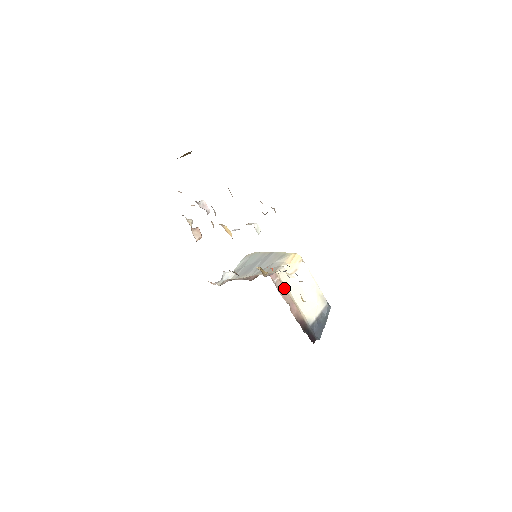
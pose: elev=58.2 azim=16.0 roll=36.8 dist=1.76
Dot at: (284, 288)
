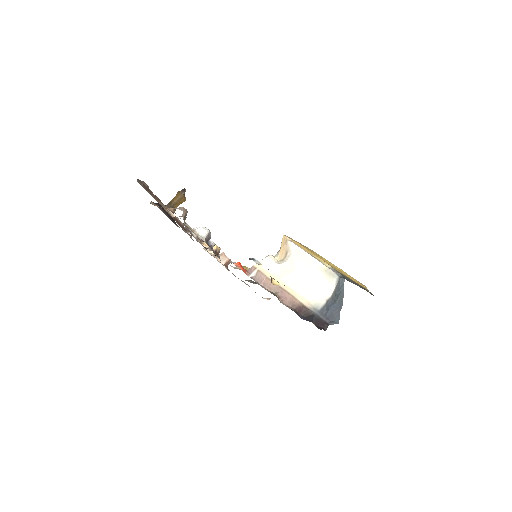
Dot at: (268, 278)
